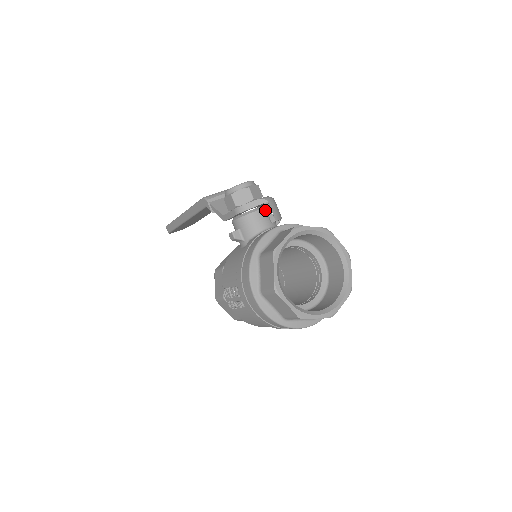
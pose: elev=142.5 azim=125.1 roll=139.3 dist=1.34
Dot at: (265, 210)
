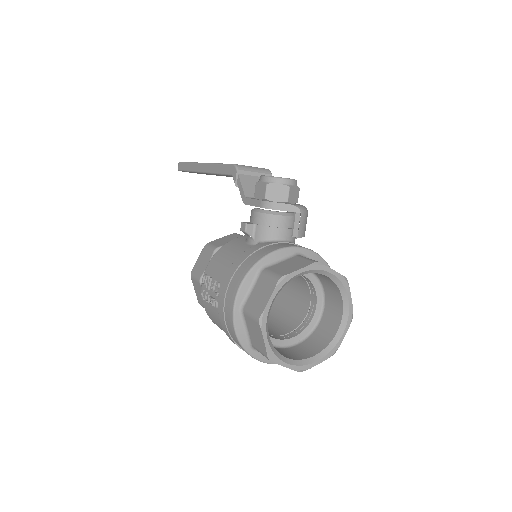
Dot at: (293, 219)
